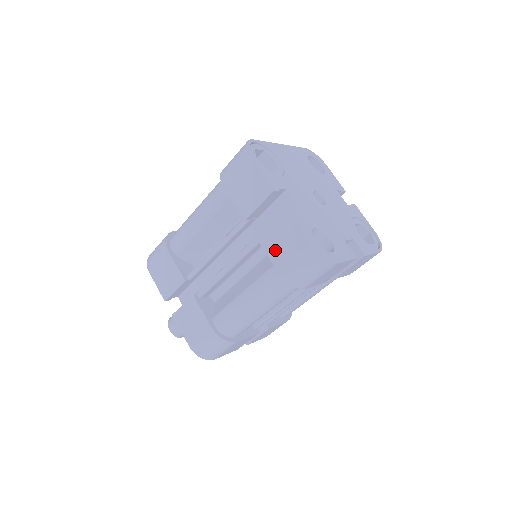
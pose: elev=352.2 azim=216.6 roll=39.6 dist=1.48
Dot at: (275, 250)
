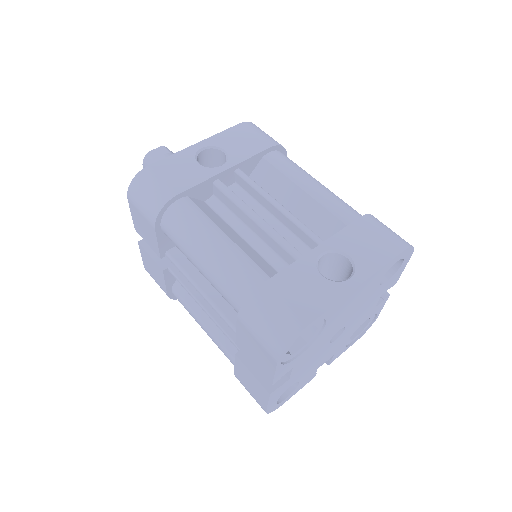
Dot at: (242, 375)
